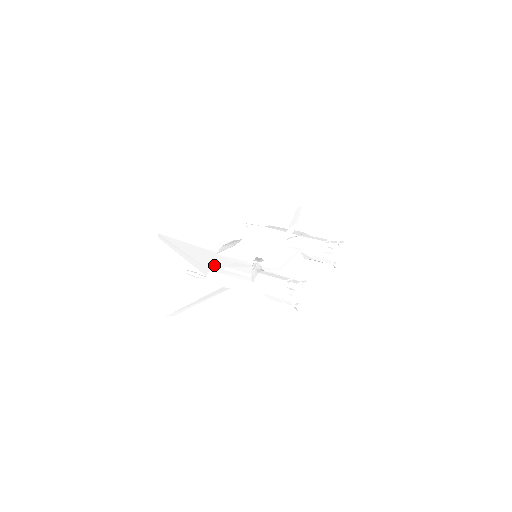
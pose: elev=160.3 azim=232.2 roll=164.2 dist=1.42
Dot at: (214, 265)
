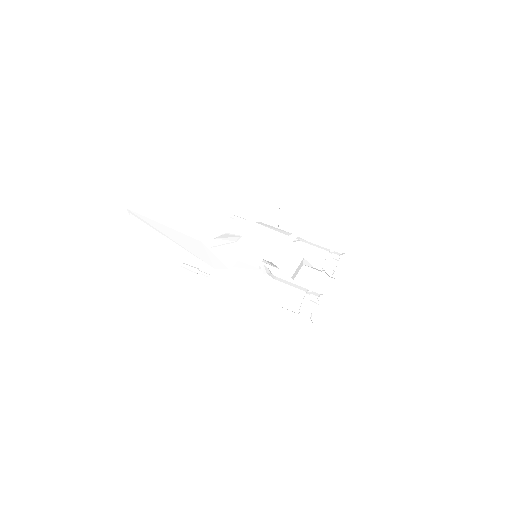
Dot at: (216, 262)
